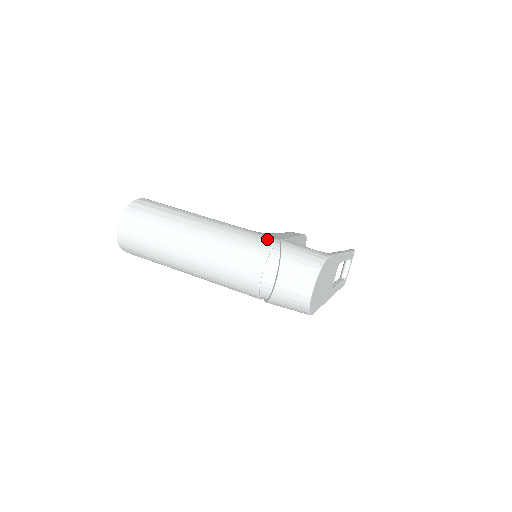
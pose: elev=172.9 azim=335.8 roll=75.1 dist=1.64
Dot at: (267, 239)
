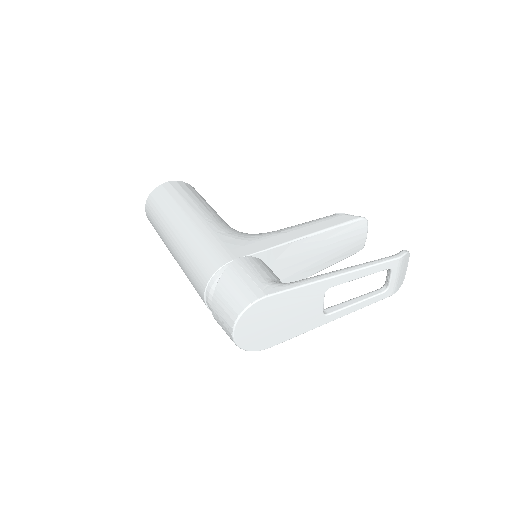
Dot at: (219, 258)
